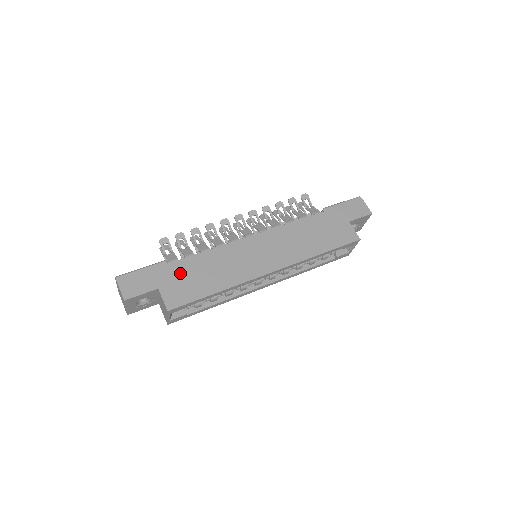
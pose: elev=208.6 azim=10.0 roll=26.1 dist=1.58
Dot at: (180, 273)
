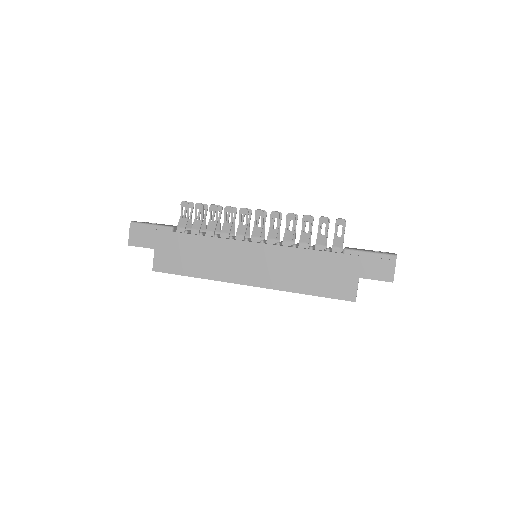
Dot at: (176, 245)
